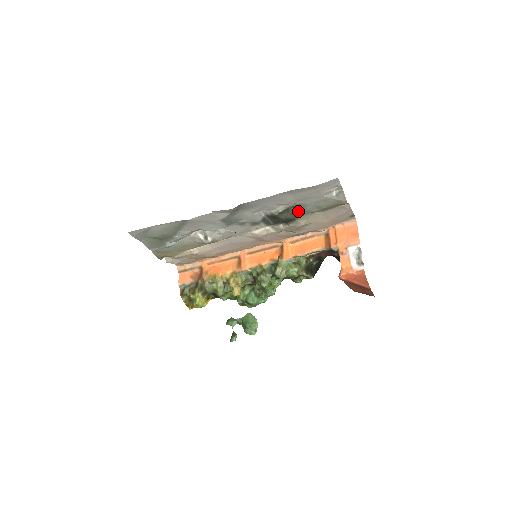
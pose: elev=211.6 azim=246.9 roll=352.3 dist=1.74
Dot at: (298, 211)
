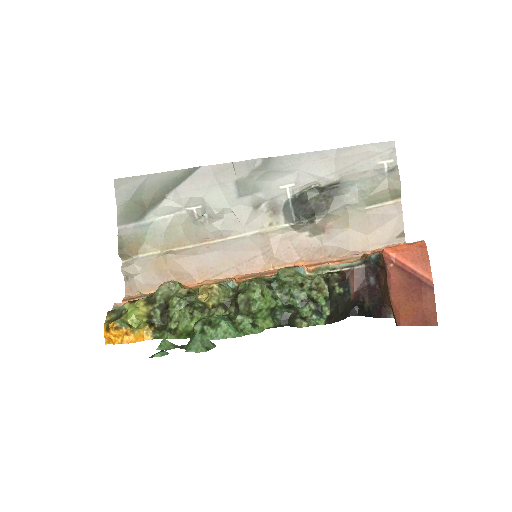
Dot at: (335, 194)
